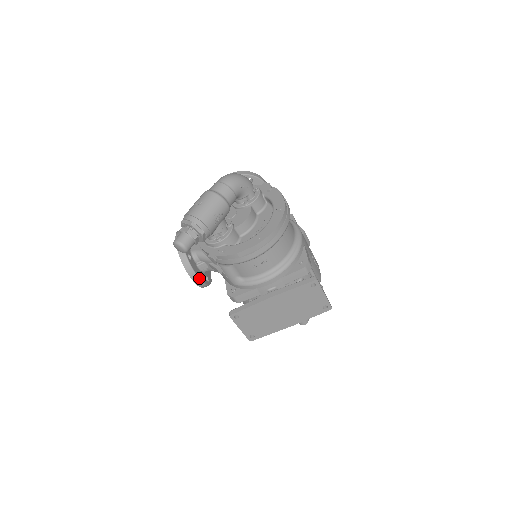
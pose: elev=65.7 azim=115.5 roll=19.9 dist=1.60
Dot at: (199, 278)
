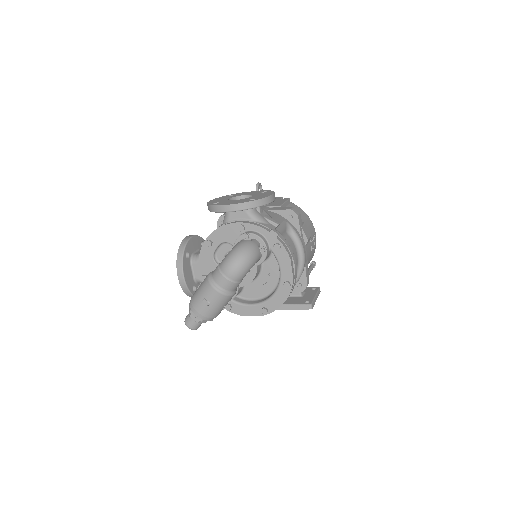
Dot at: occluded
